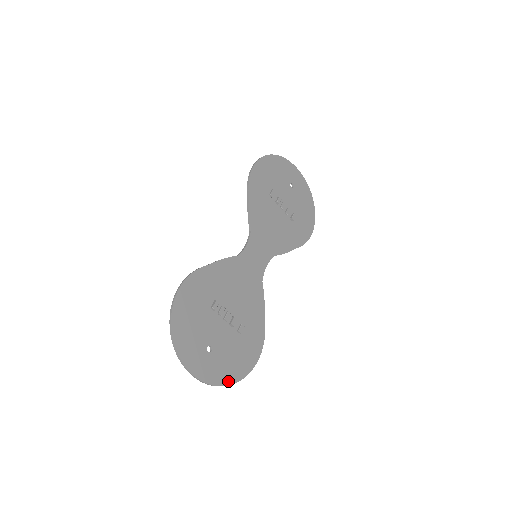
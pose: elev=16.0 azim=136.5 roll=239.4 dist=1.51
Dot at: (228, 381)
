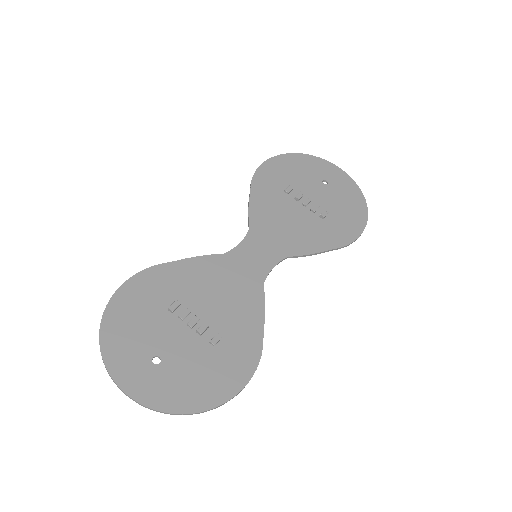
Dot at: (183, 408)
